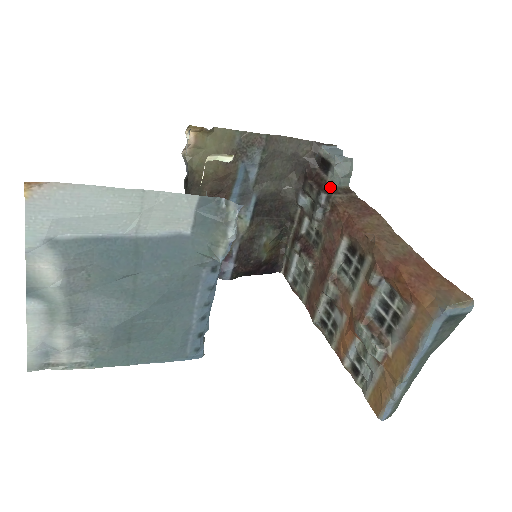
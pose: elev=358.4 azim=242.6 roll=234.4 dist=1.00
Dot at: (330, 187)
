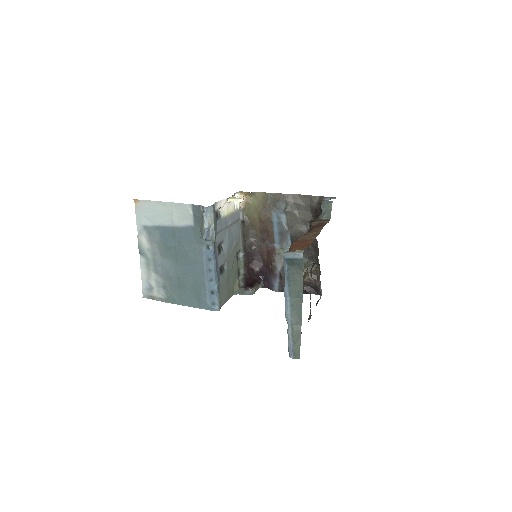
Dot at: (317, 220)
